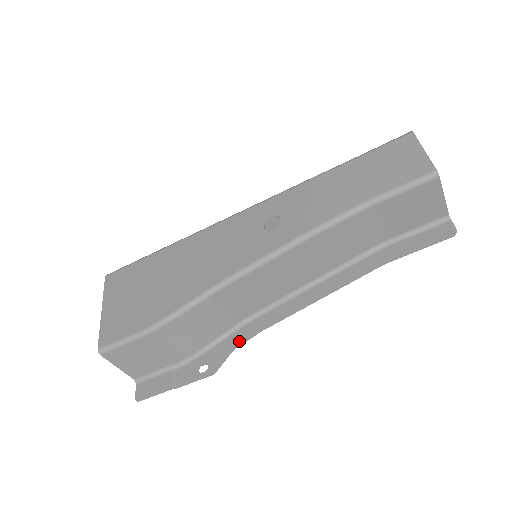
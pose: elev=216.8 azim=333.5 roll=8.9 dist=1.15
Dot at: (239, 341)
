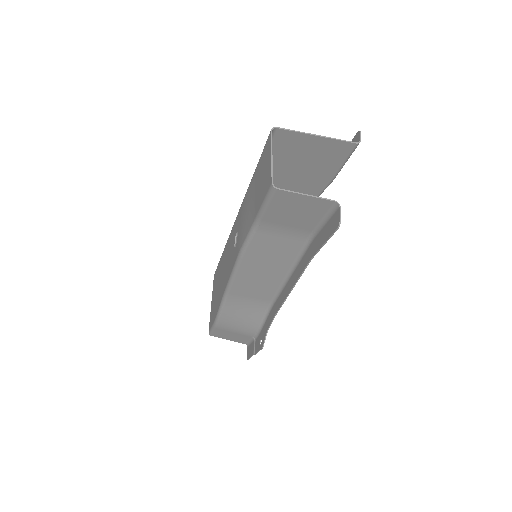
Dot at: (269, 323)
